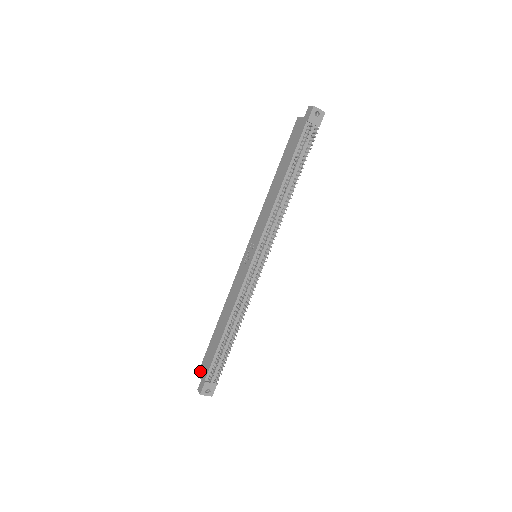
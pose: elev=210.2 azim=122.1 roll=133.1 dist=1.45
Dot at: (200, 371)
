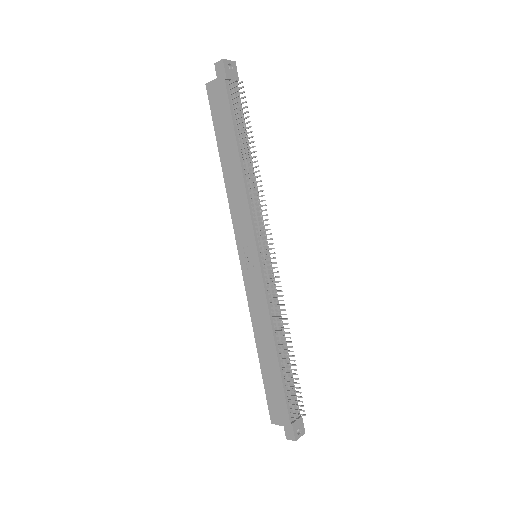
Dot at: (273, 418)
